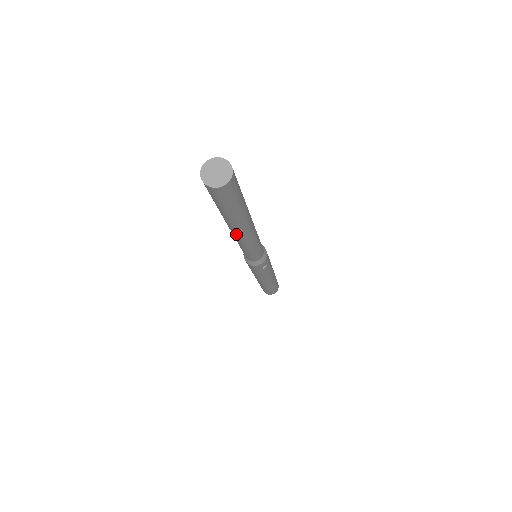
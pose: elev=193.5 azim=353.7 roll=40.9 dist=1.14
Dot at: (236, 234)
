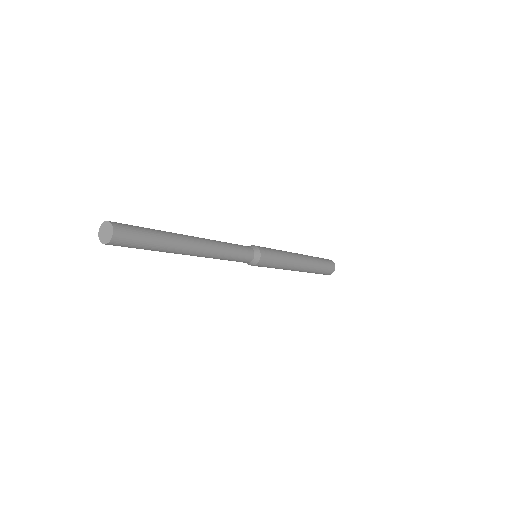
Dot at: occluded
